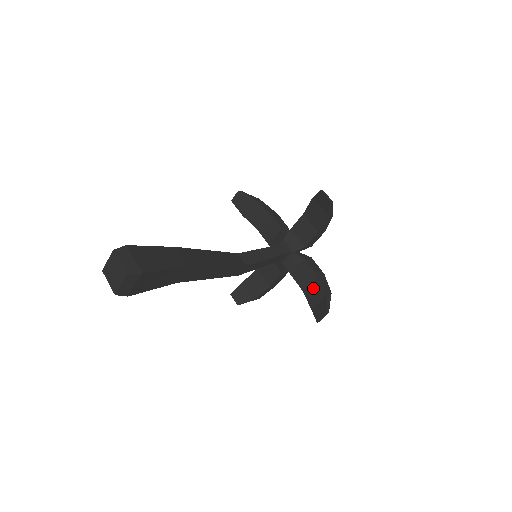
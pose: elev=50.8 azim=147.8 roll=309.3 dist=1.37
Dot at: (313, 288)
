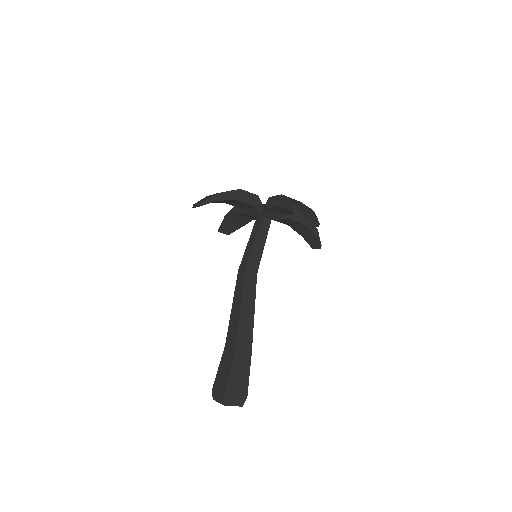
Dot at: (300, 229)
